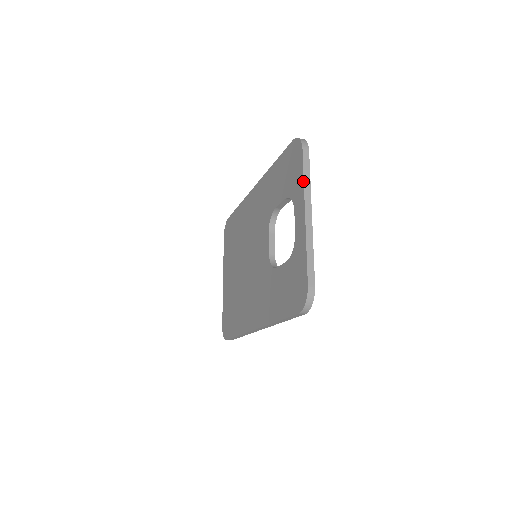
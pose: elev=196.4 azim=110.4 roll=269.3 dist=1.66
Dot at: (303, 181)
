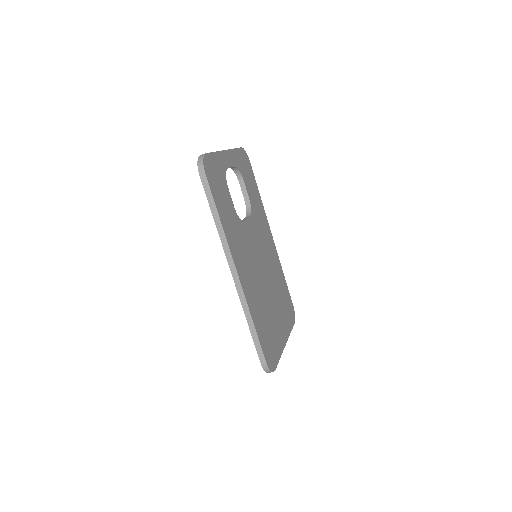
Dot at: occluded
